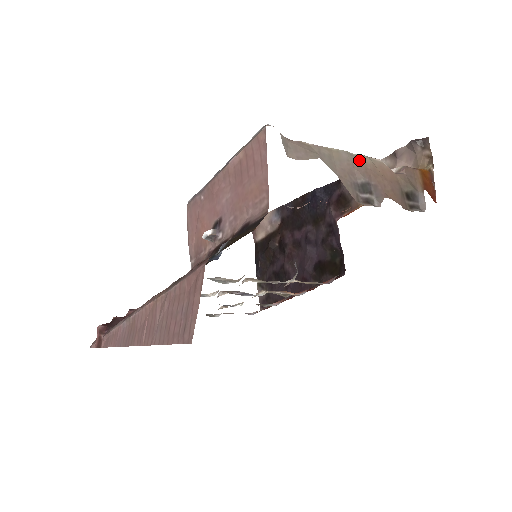
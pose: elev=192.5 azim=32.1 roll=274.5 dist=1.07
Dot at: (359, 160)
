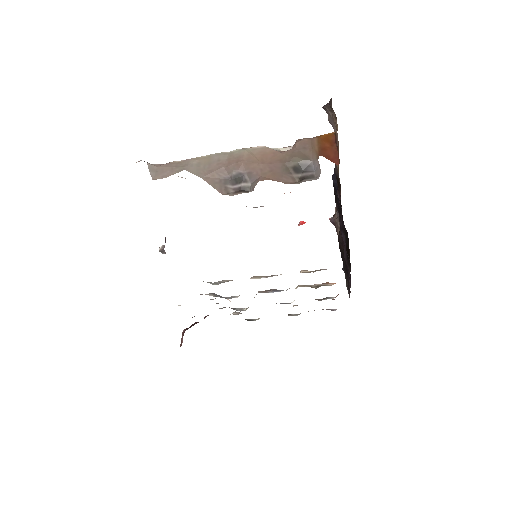
Dot at: (233, 156)
